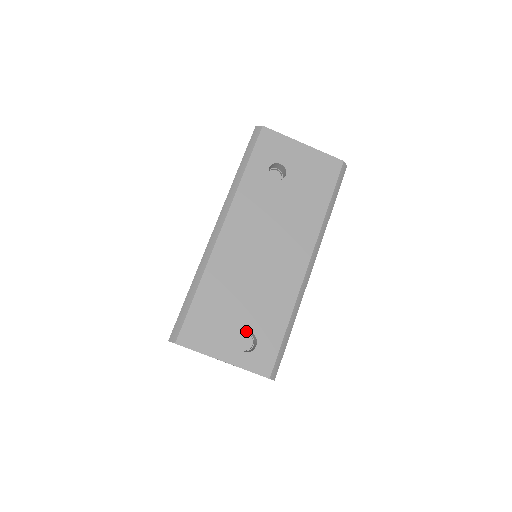
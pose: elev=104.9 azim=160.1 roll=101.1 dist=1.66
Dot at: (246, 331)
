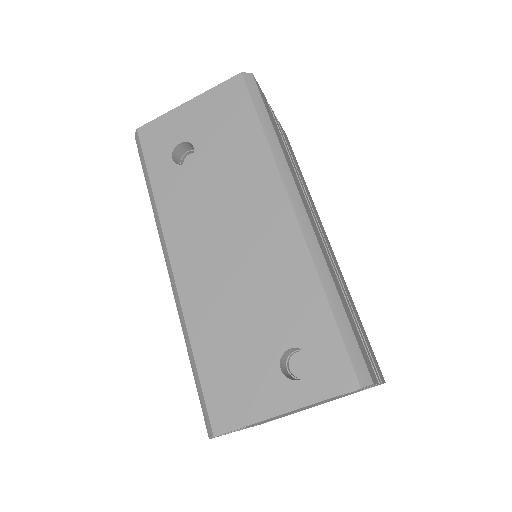
Dot at: (283, 352)
